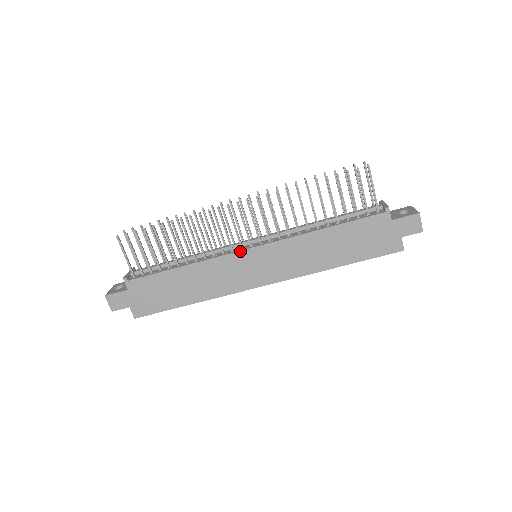
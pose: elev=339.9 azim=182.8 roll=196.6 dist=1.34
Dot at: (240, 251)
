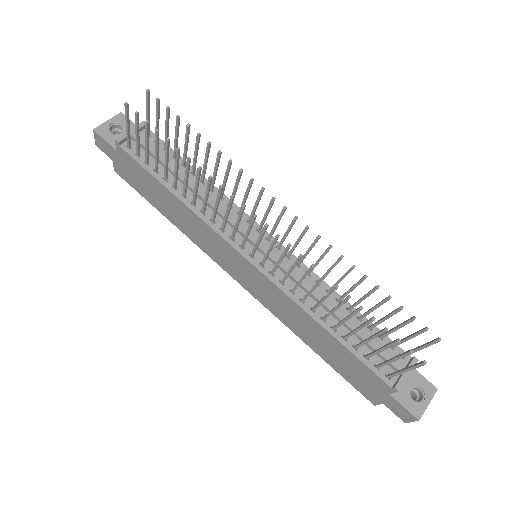
Dot at: (236, 250)
